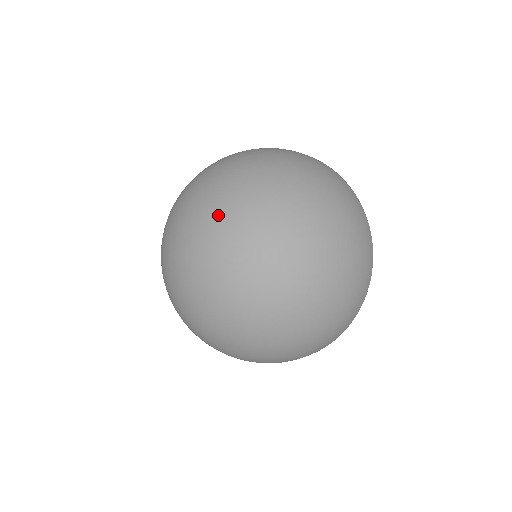
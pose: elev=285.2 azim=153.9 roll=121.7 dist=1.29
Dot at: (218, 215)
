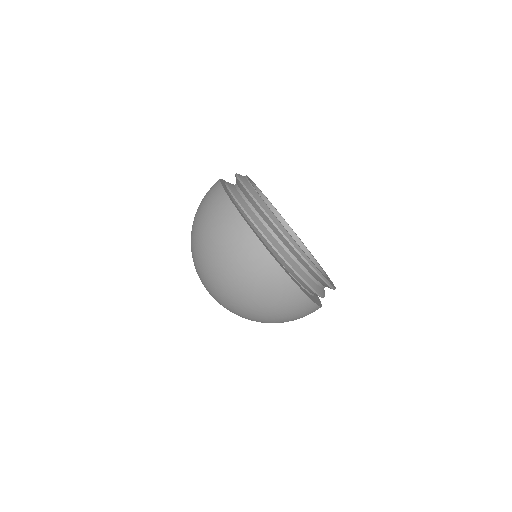
Dot at: occluded
